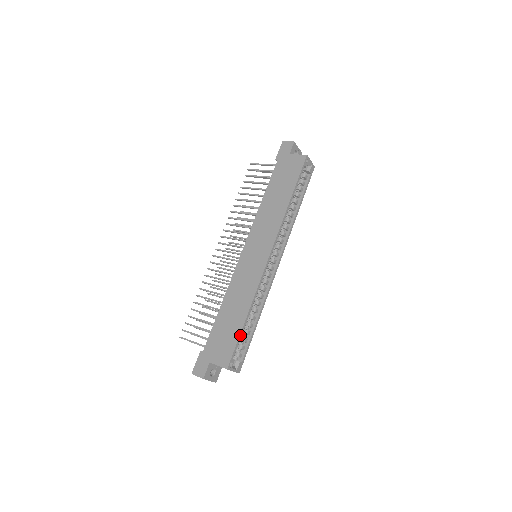
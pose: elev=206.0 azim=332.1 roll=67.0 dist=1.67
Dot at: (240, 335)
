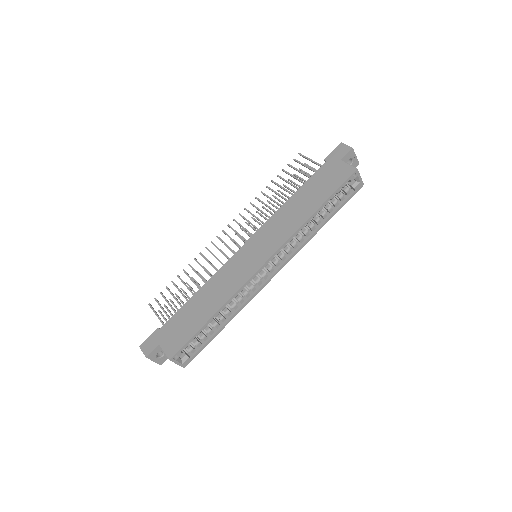
Dot at: (198, 332)
